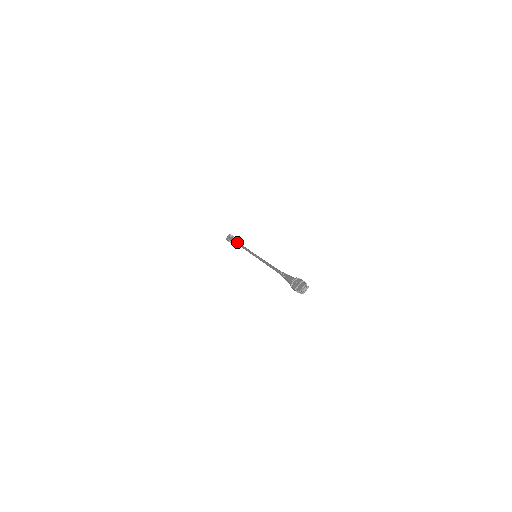
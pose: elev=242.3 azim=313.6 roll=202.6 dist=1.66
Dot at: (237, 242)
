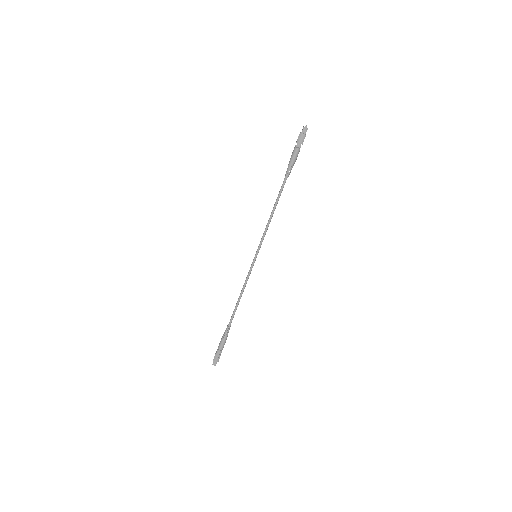
Dot at: (228, 331)
